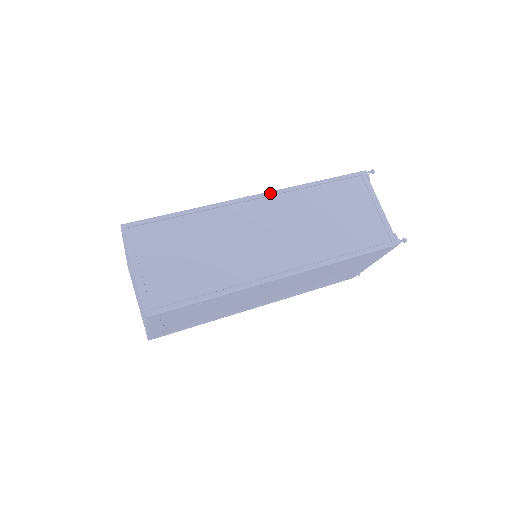
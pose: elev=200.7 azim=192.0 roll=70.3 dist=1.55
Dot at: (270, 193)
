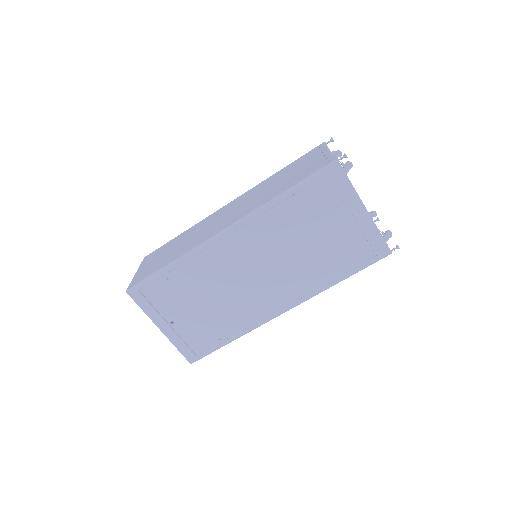
Dot at: (240, 196)
